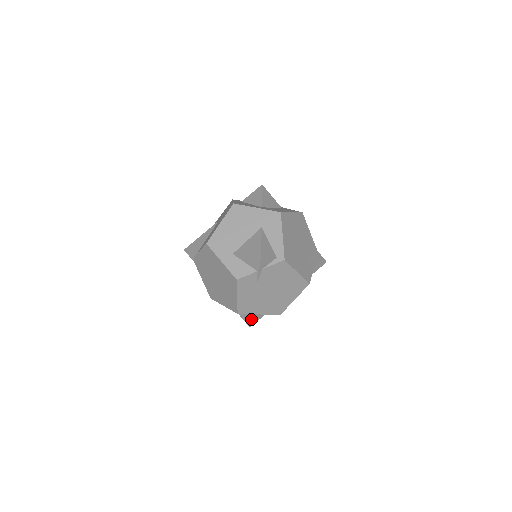
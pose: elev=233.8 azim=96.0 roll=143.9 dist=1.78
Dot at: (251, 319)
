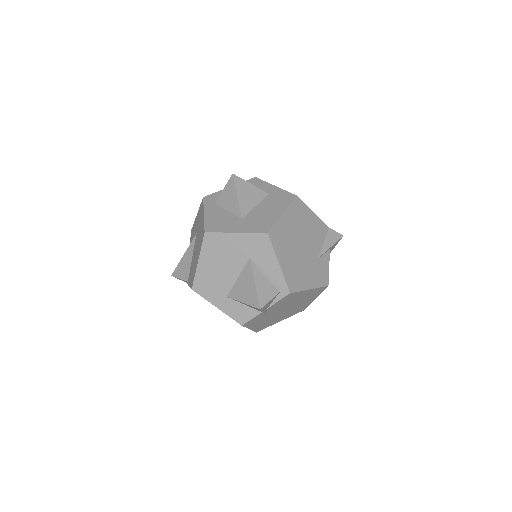
Dot at: occluded
